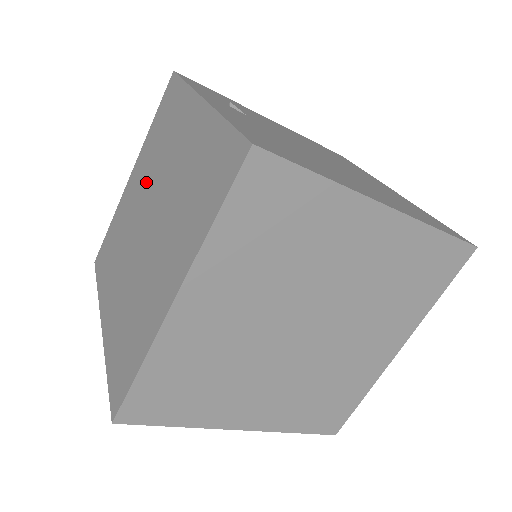
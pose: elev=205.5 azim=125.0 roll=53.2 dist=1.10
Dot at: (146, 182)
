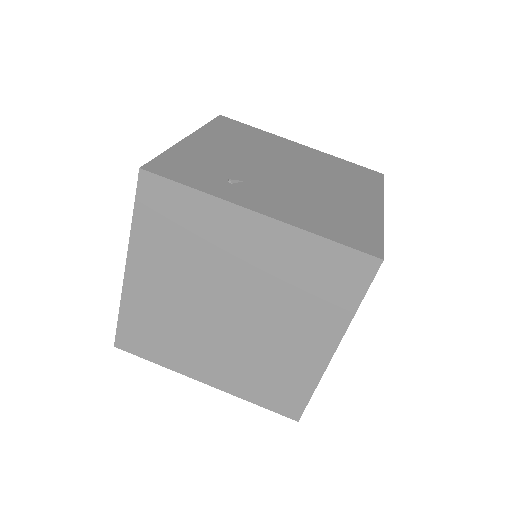
Dot at: (186, 278)
